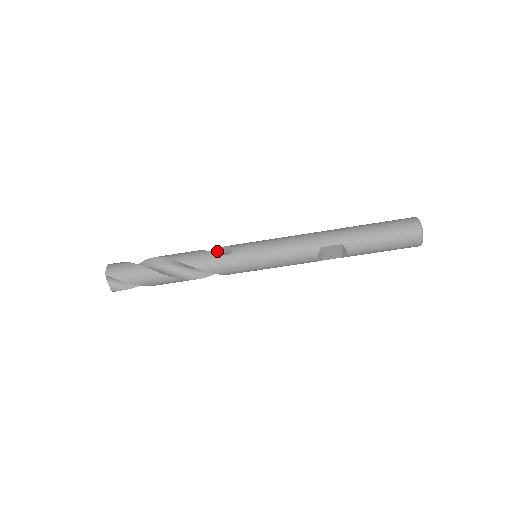
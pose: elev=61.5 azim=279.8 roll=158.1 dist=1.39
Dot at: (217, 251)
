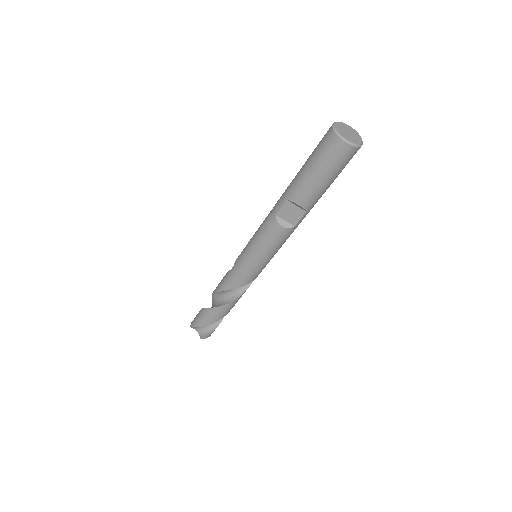
Dot at: occluded
